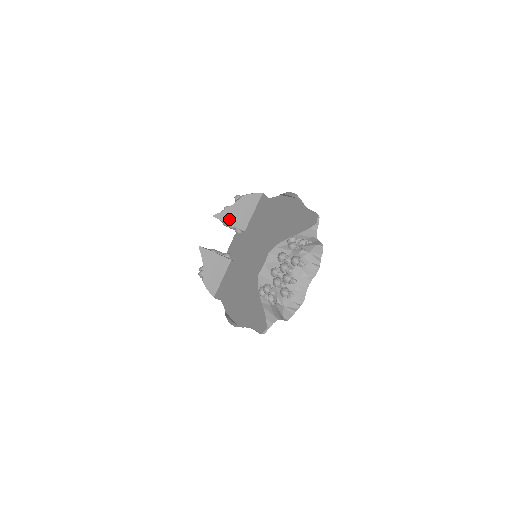
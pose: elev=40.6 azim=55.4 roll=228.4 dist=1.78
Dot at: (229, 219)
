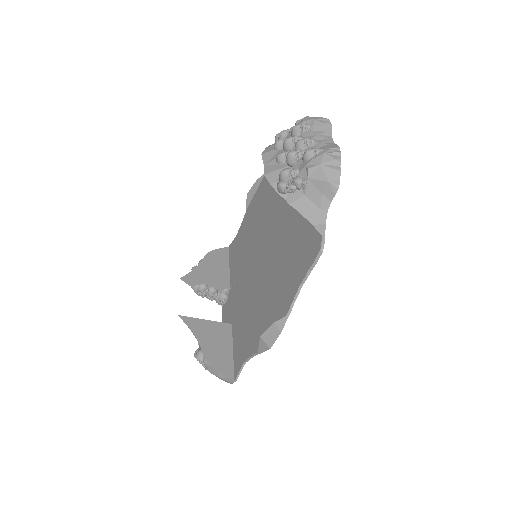
Dot at: (203, 279)
